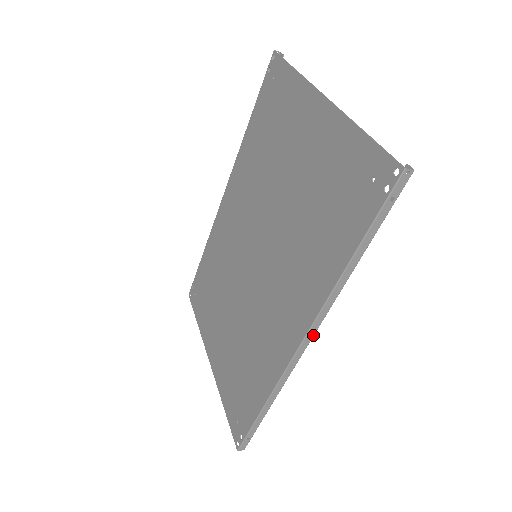
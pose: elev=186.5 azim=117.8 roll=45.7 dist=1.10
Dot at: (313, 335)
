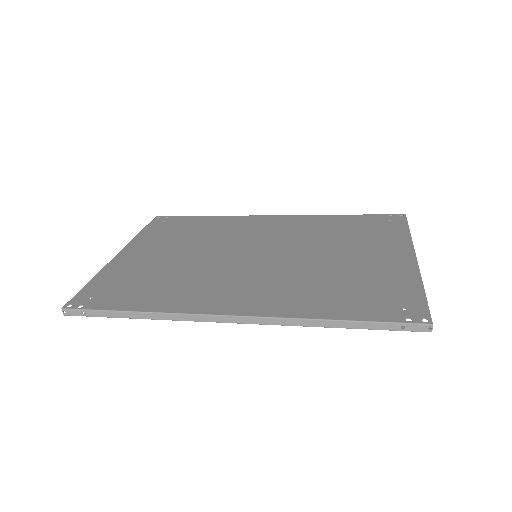
Dot at: (244, 323)
